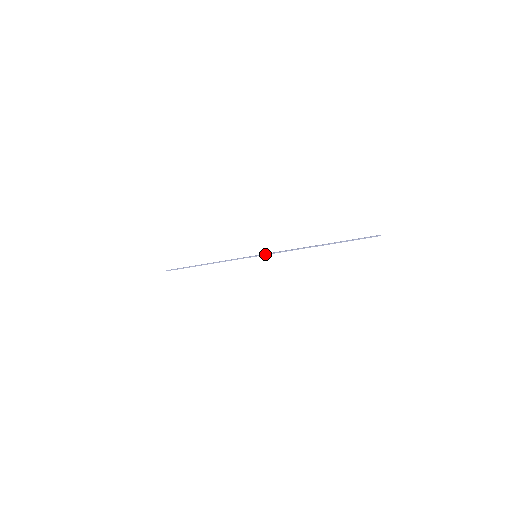
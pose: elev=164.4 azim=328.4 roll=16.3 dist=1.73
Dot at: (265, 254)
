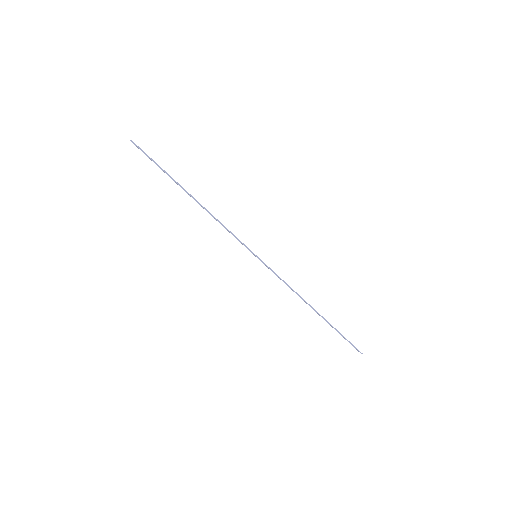
Dot at: occluded
